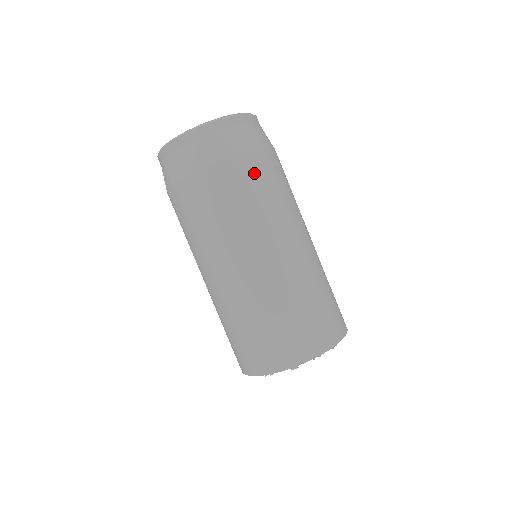
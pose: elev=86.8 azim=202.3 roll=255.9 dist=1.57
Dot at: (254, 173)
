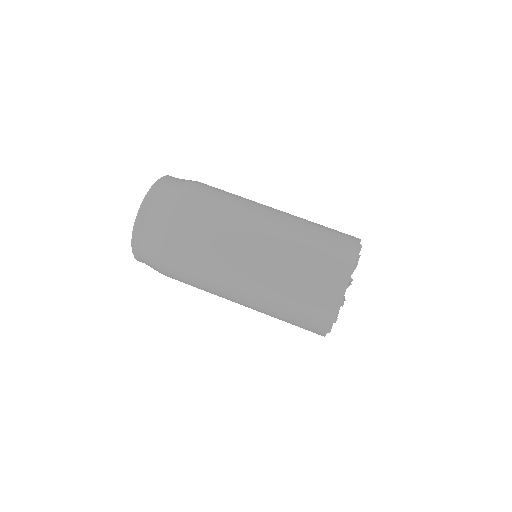
Dot at: (183, 237)
